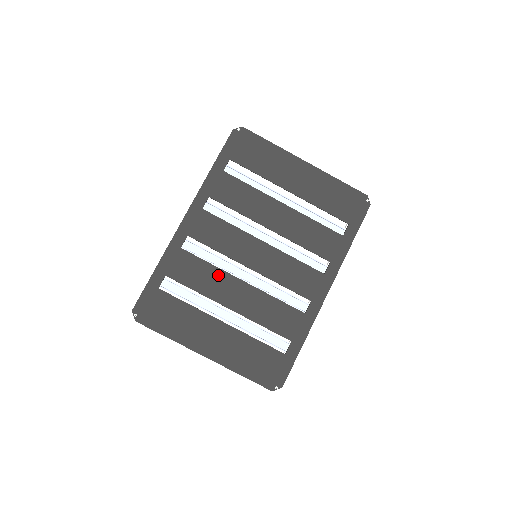
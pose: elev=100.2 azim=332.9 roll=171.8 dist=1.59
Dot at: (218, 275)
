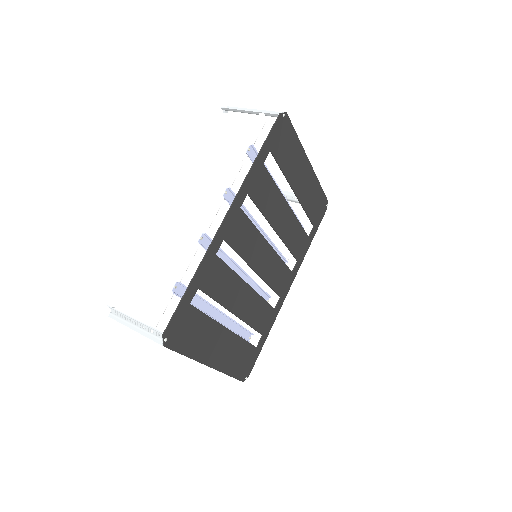
Dot at: (235, 282)
